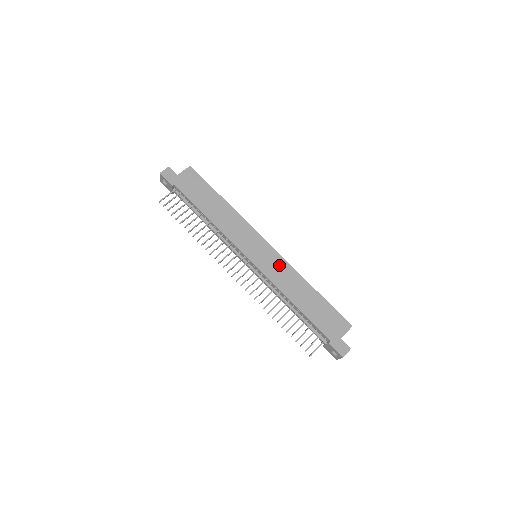
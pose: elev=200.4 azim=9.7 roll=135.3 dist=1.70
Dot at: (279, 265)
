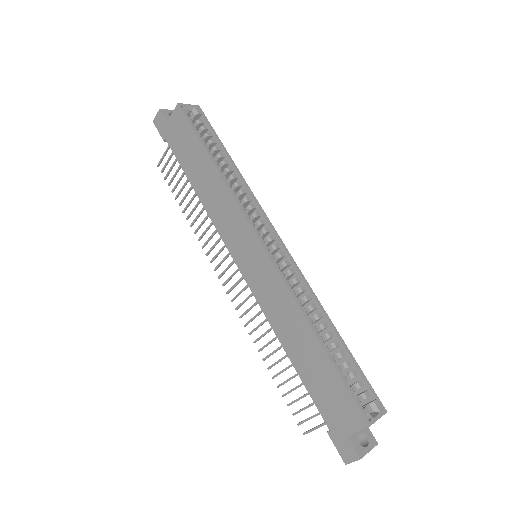
Dot at: (272, 284)
